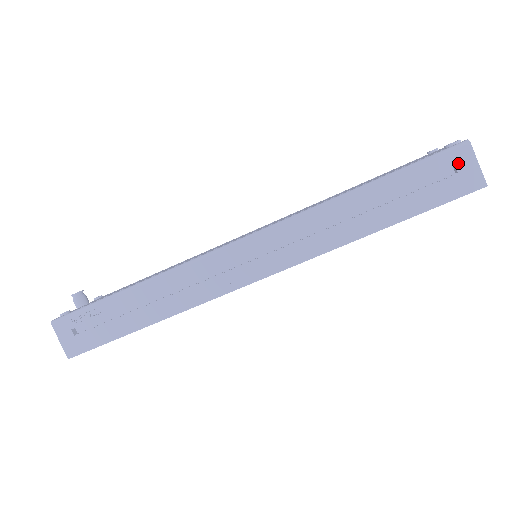
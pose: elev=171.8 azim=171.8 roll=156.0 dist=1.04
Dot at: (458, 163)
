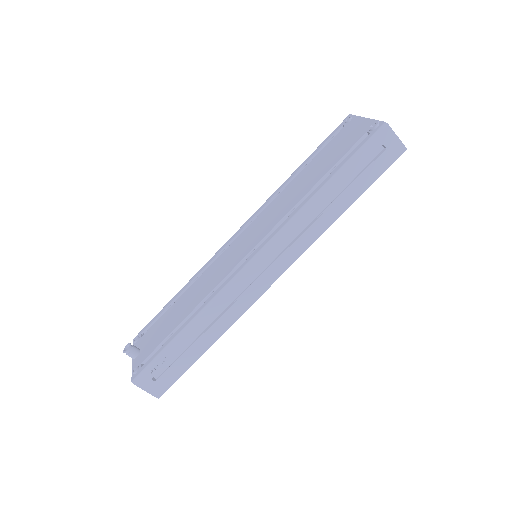
Dot at: (384, 142)
